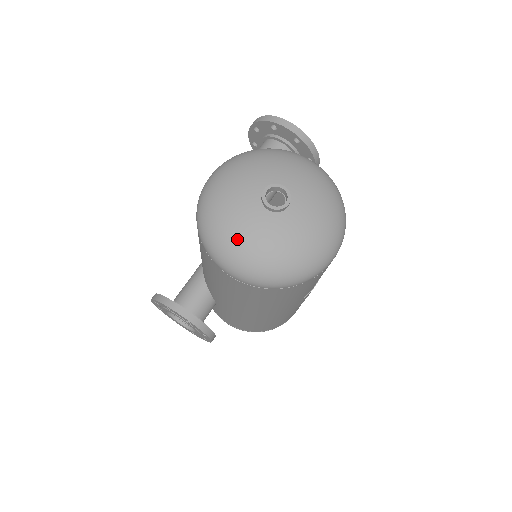
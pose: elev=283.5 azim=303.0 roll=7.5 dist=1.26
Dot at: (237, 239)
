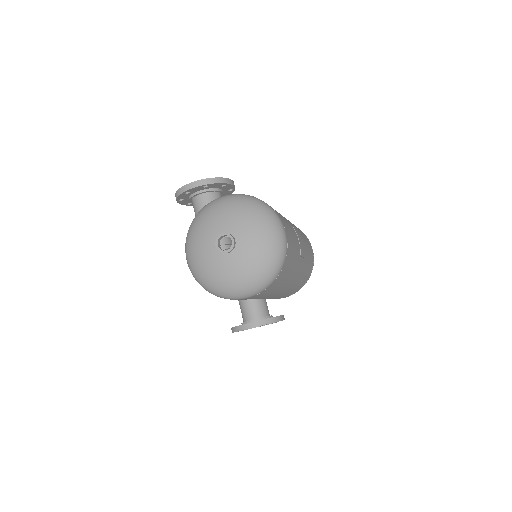
Dot at: (230, 282)
